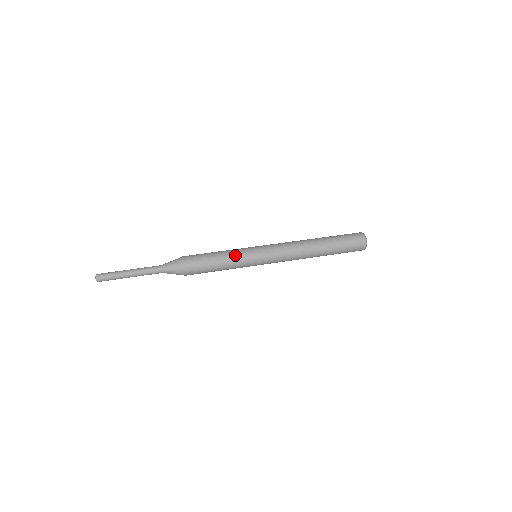
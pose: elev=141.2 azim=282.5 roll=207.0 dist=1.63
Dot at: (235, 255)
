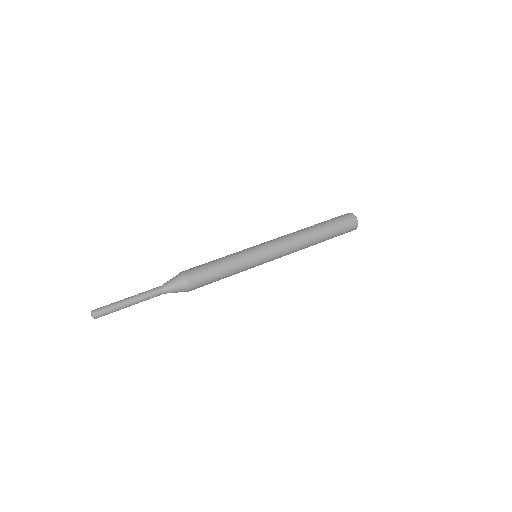
Dot at: (240, 267)
